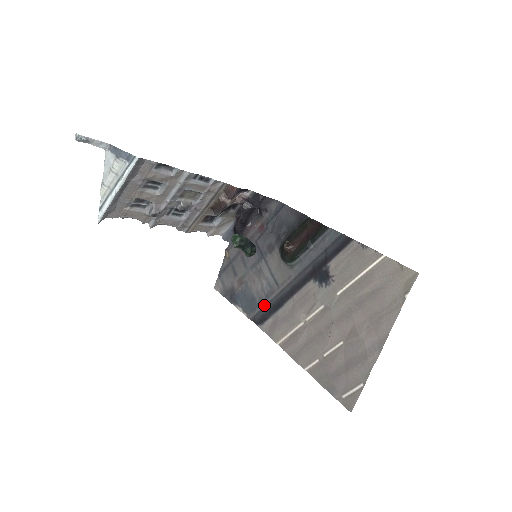
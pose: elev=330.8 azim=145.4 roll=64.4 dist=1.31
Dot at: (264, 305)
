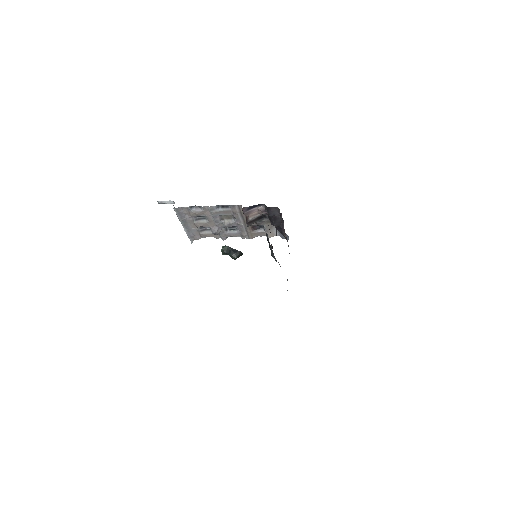
Dot at: occluded
